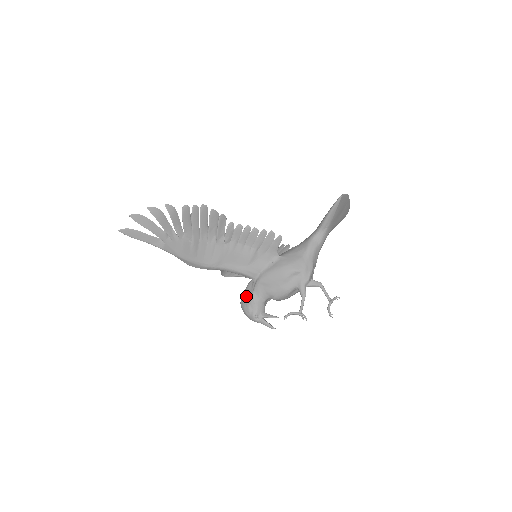
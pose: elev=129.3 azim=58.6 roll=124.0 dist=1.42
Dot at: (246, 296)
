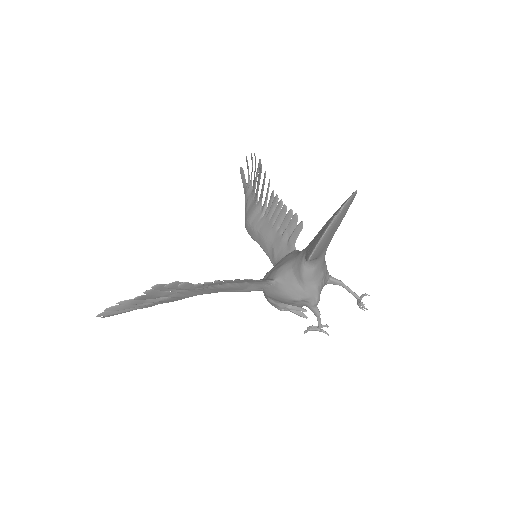
Dot at: (264, 294)
